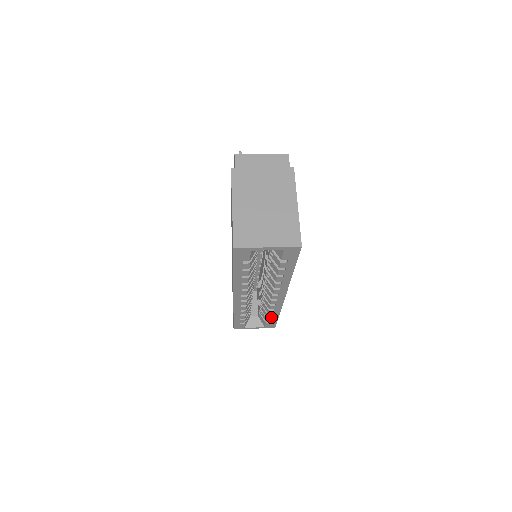
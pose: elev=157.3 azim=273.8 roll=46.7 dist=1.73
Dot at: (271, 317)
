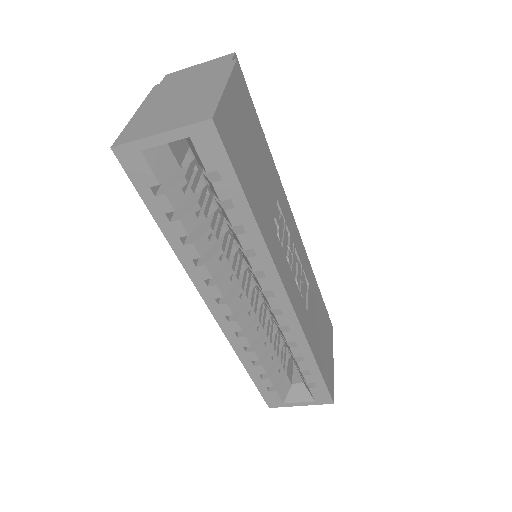
Dot at: (307, 369)
